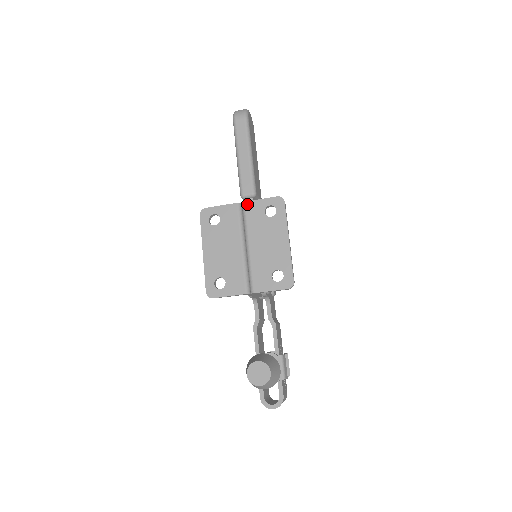
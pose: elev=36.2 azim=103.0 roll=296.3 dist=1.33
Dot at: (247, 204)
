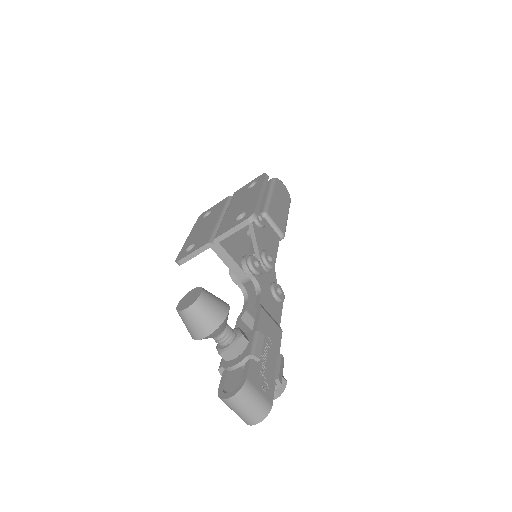
Dot at: (236, 192)
